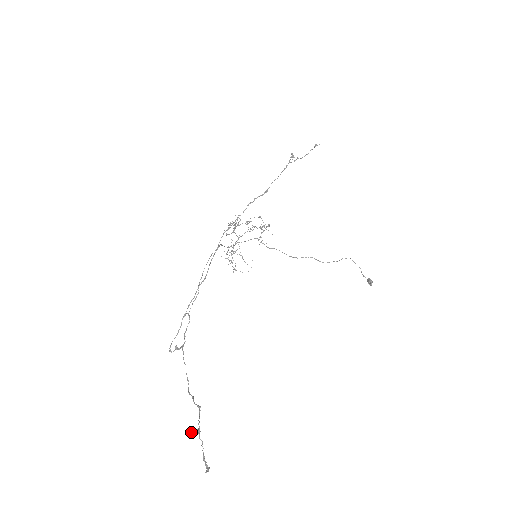
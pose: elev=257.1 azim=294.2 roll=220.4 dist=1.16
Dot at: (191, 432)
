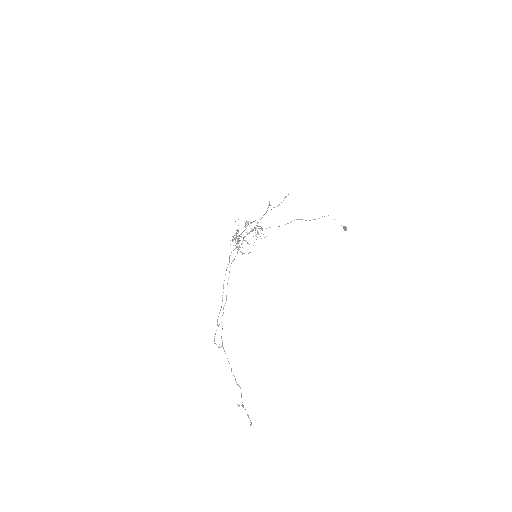
Dot at: (239, 405)
